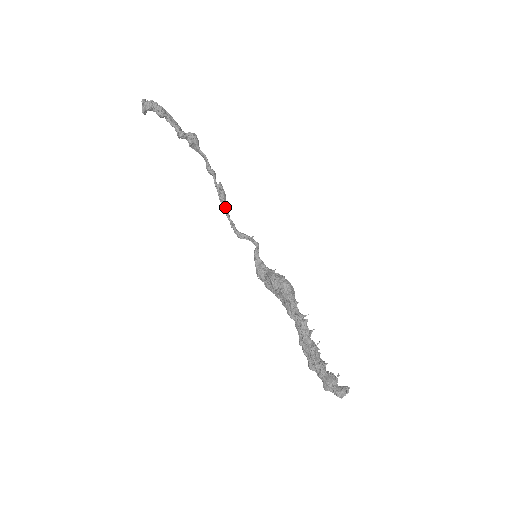
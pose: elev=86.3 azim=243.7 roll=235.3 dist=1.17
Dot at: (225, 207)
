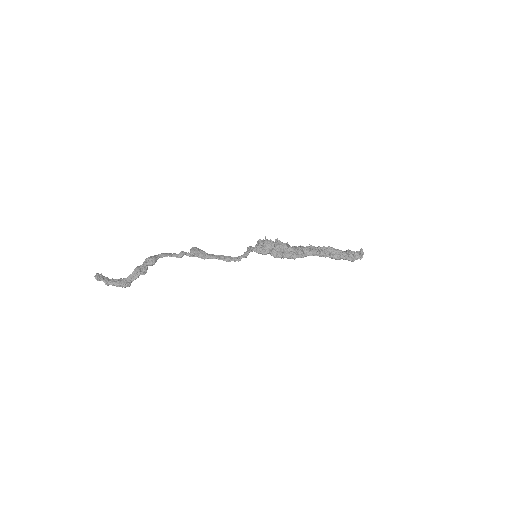
Dot at: (211, 258)
